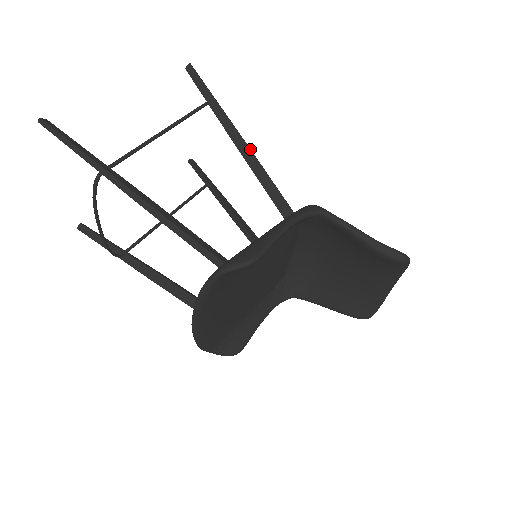
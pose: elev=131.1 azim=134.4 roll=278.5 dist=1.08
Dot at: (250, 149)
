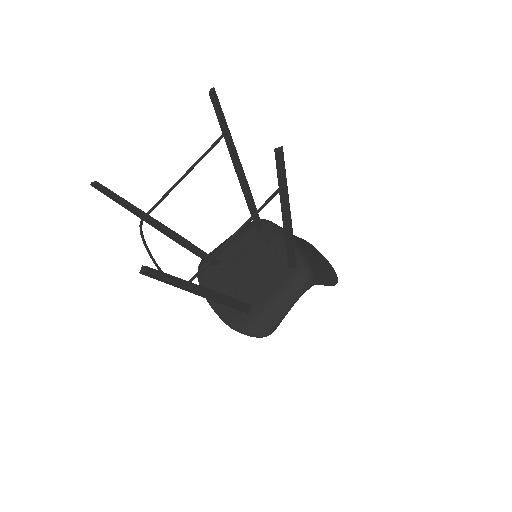
Dot at: (292, 231)
